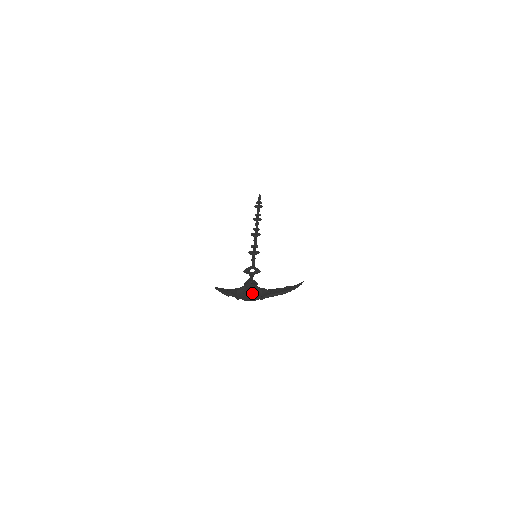
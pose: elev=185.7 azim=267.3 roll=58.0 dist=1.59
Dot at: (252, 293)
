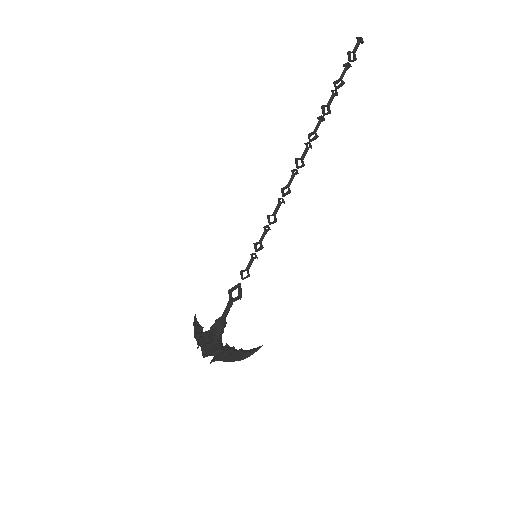
Dot at: (205, 350)
